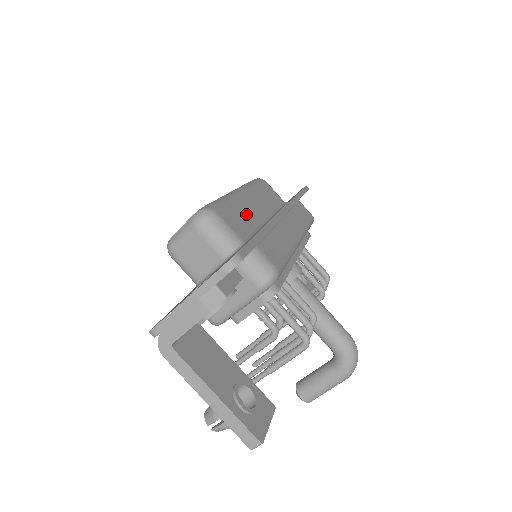
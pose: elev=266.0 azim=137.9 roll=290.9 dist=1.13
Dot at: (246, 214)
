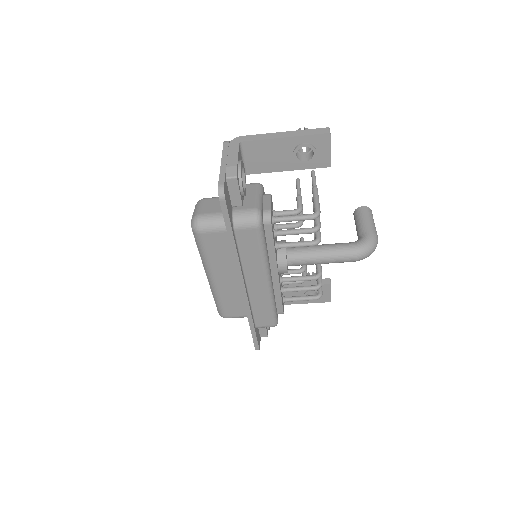
Dot at: (231, 296)
